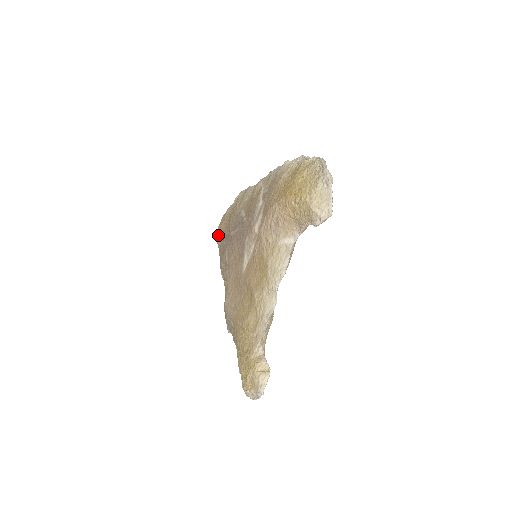
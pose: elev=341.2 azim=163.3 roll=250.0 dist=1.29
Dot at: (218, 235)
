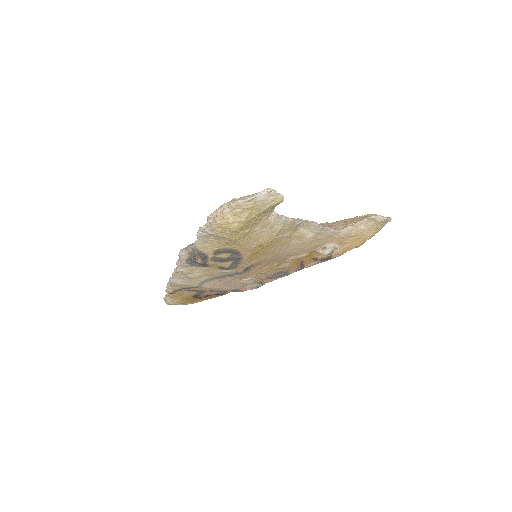
Dot at: occluded
